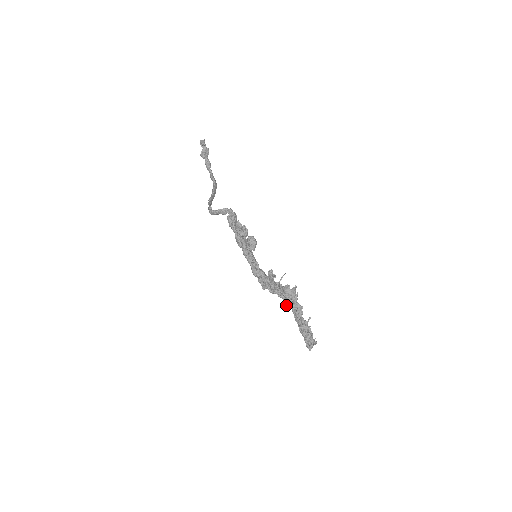
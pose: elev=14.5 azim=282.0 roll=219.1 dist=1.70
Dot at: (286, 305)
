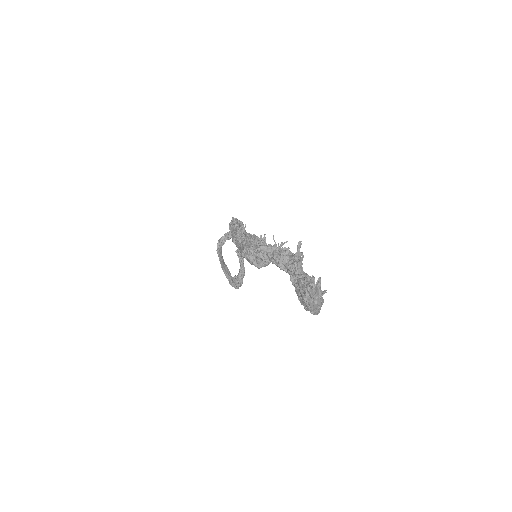
Dot at: (279, 266)
